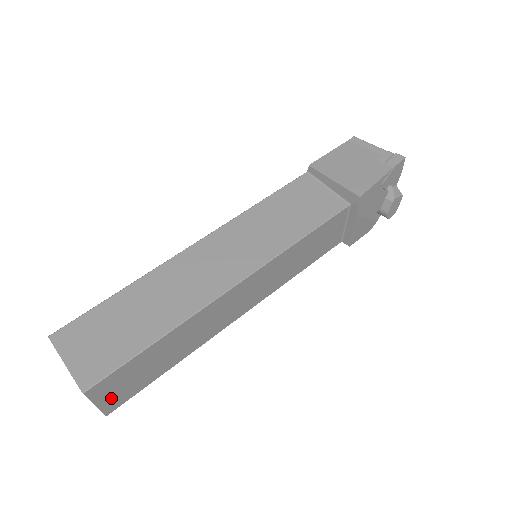
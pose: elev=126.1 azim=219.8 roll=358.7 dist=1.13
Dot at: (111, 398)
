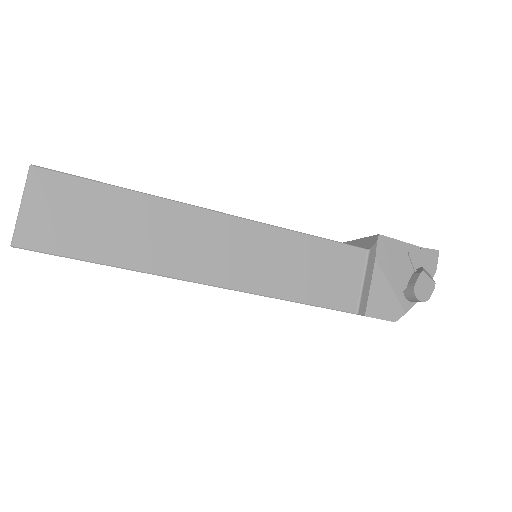
Dot at: (37, 218)
